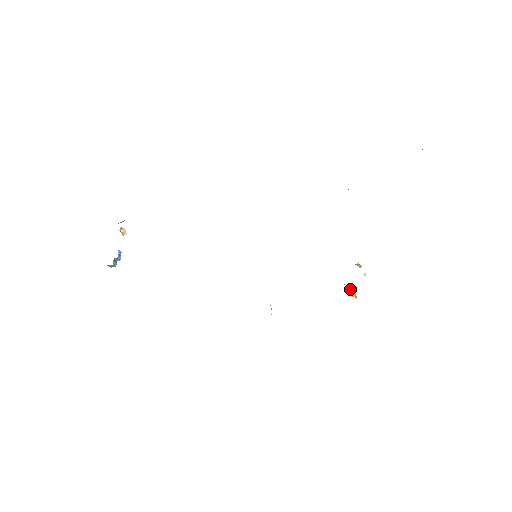
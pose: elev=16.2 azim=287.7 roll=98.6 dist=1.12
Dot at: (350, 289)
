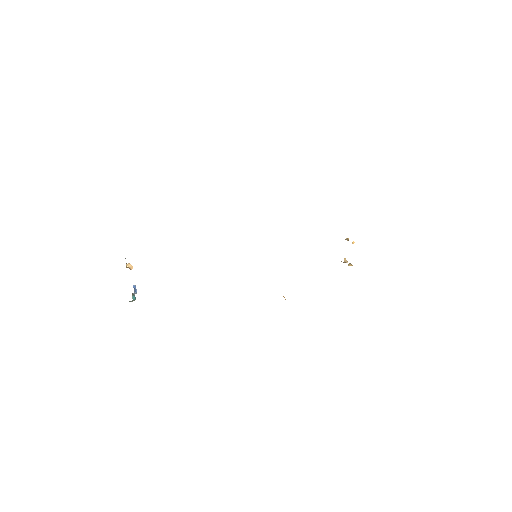
Dot at: (345, 262)
